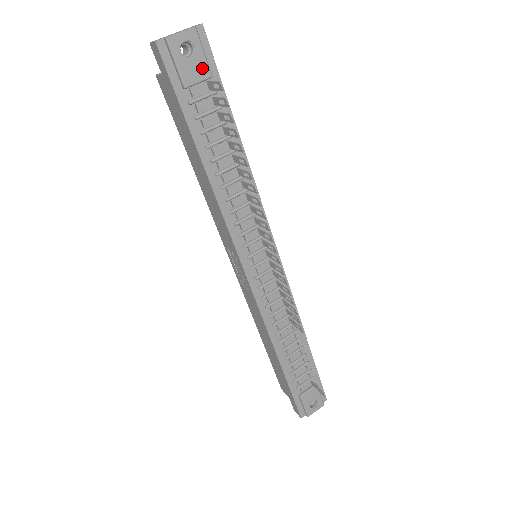
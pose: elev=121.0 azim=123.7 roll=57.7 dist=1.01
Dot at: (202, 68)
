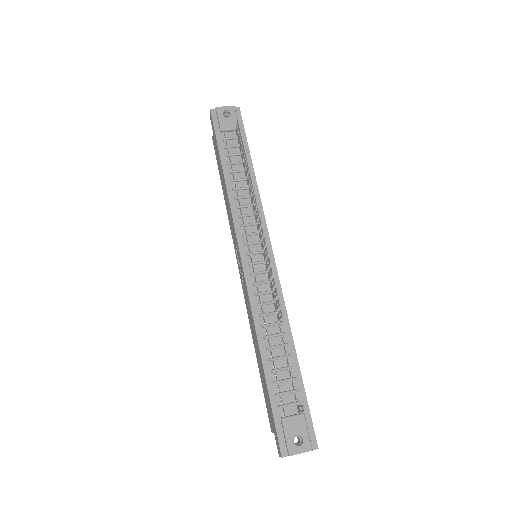
Dot at: (234, 123)
